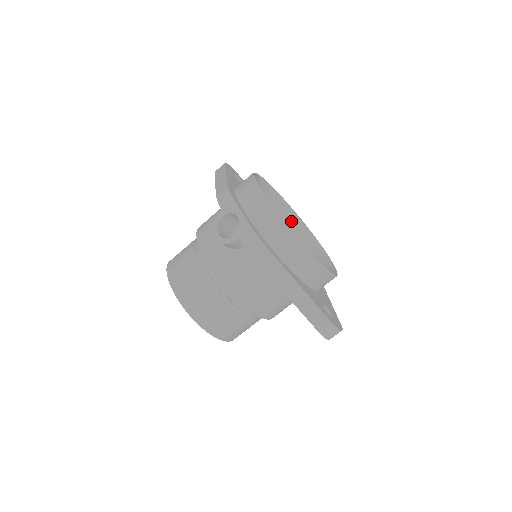
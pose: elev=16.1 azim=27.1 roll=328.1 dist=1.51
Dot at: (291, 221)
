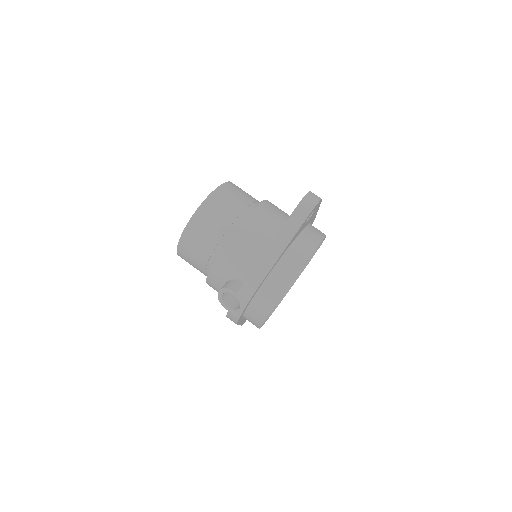
Dot at: occluded
